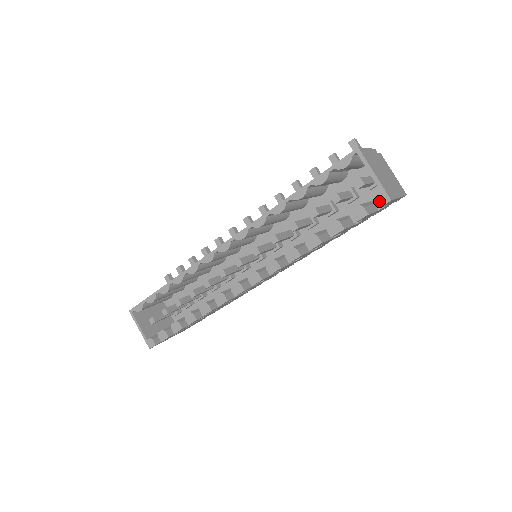
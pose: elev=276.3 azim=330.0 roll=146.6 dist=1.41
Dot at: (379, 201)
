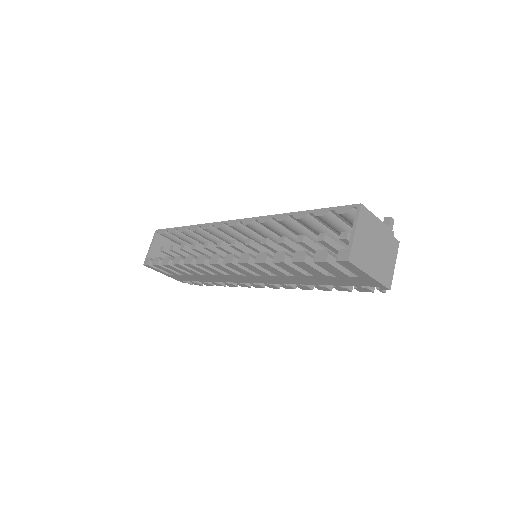
Dot at: (341, 256)
